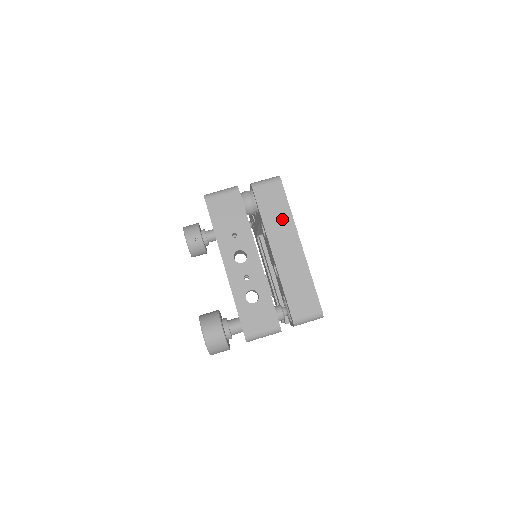
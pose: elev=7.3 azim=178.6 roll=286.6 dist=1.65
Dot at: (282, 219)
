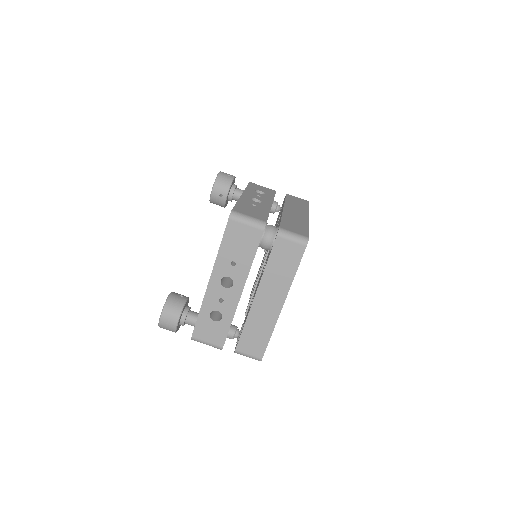
Dot at: (282, 277)
